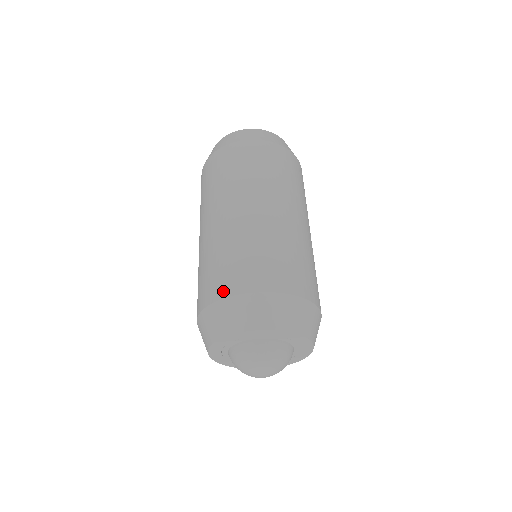
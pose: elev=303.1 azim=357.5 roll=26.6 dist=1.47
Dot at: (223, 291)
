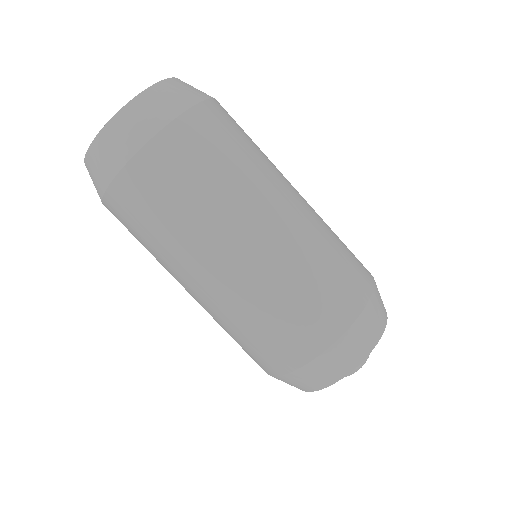
Dot at: (311, 349)
